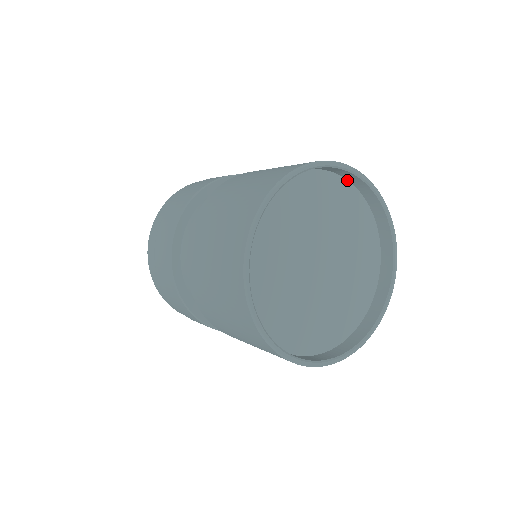
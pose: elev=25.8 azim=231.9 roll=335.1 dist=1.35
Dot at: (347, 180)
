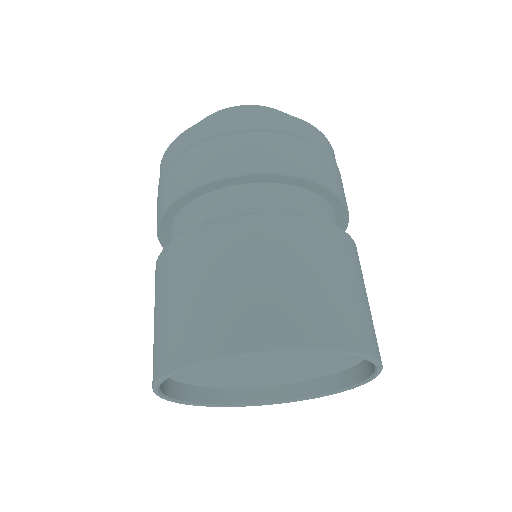
Dot at: occluded
